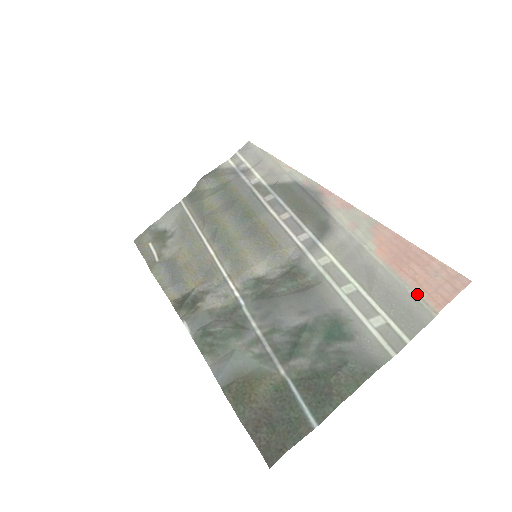
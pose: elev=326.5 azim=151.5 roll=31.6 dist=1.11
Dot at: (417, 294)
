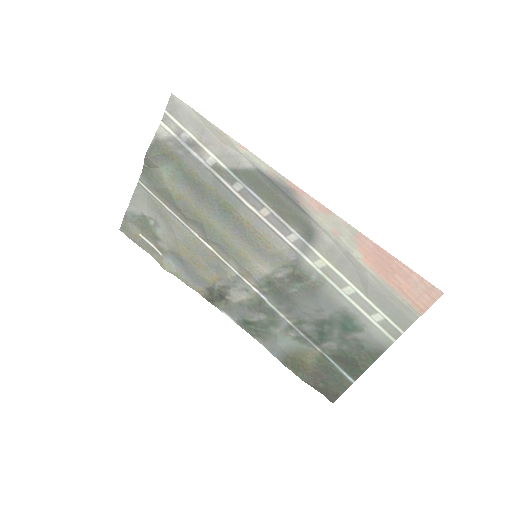
Dot at: (404, 300)
